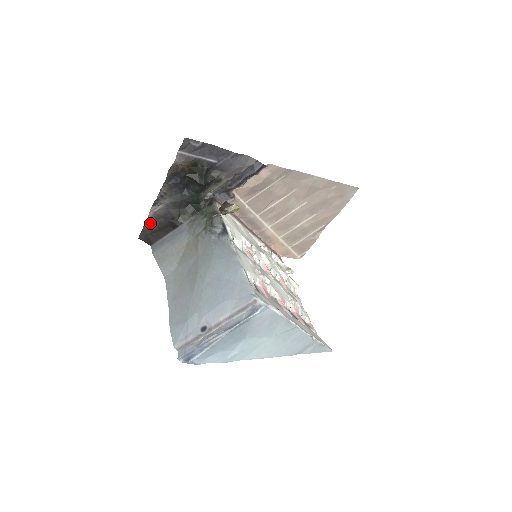
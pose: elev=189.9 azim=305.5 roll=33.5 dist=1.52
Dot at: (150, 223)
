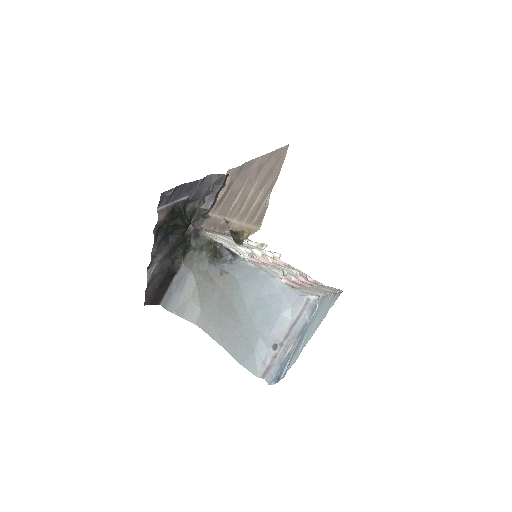
Dot at: (150, 286)
